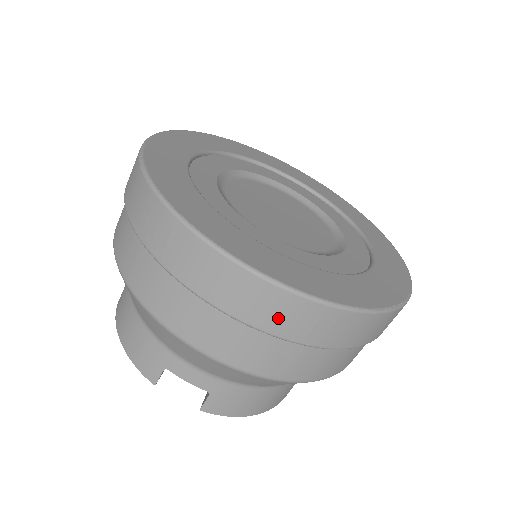
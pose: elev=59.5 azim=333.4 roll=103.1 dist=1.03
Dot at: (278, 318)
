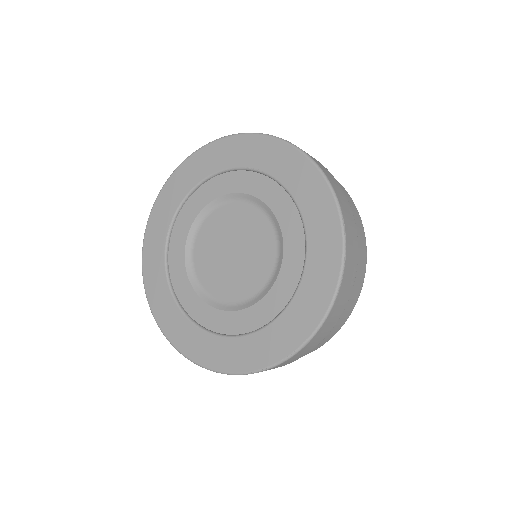
Dot at: occluded
